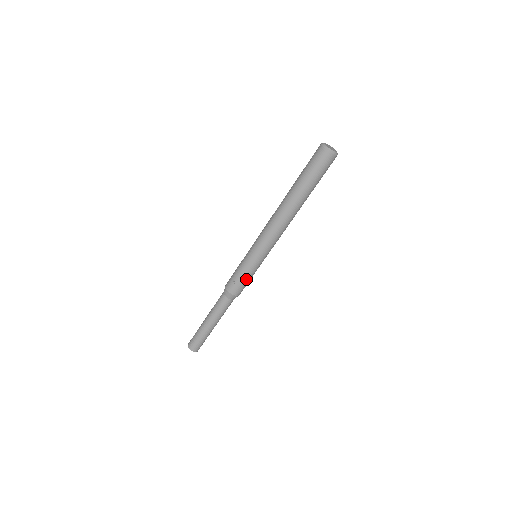
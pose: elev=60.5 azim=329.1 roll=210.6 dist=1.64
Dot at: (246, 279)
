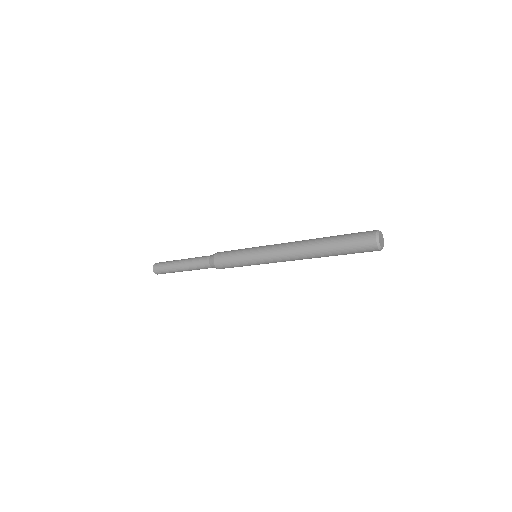
Dot at: occluded
